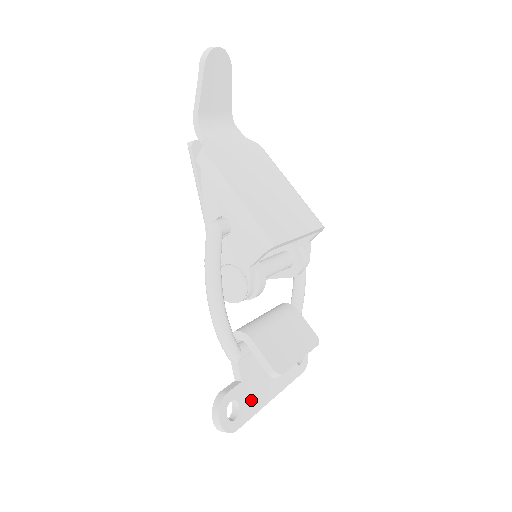
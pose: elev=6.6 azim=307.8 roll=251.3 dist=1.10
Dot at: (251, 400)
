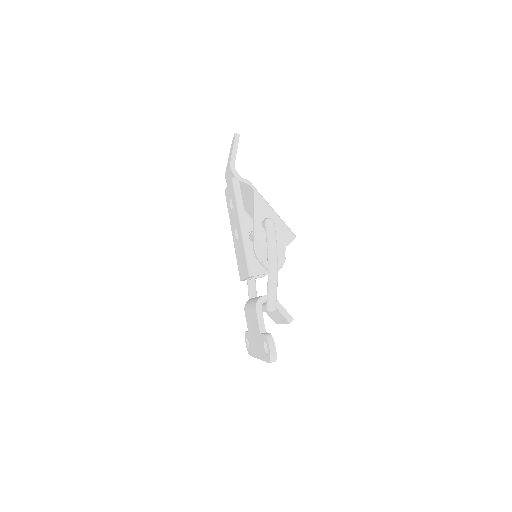
Dot at: occluded
